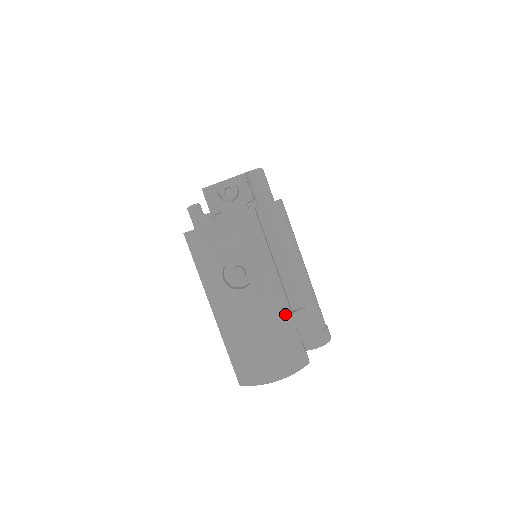
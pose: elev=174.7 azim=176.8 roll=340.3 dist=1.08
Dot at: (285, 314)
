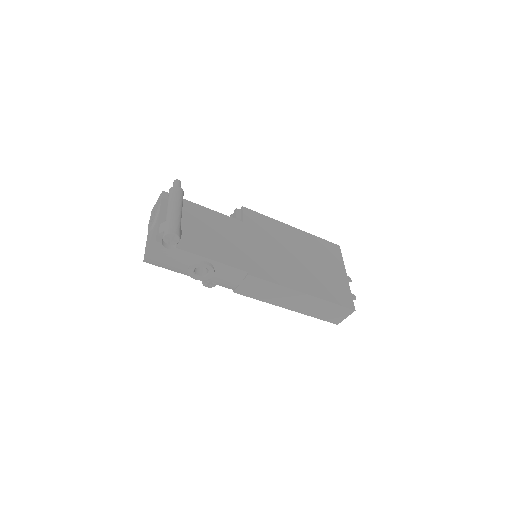
Dot at: (157, 225)
